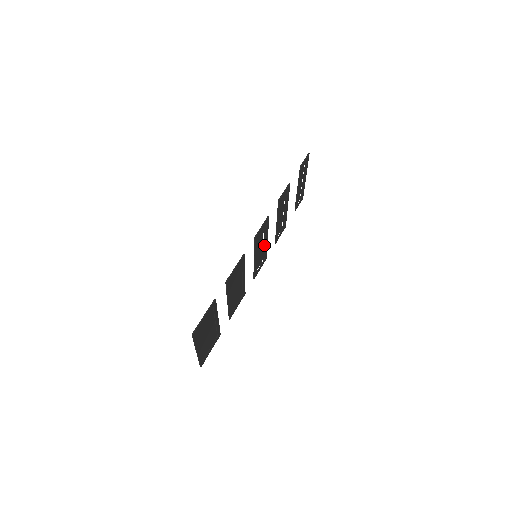
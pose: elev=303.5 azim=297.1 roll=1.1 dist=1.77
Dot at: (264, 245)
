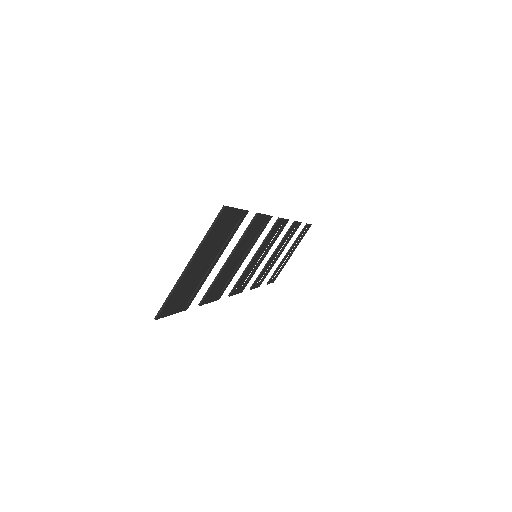
Dot at: (259, 260)
